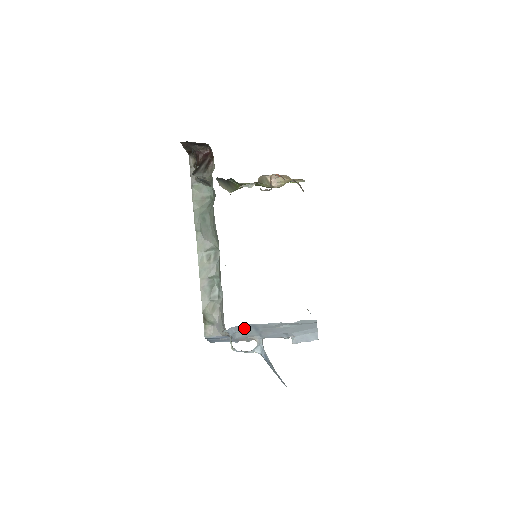
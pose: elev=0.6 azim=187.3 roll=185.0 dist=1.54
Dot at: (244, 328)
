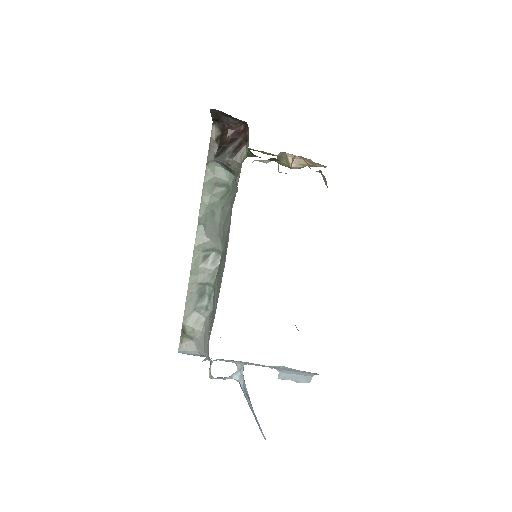
Dot at: (231, 360)
